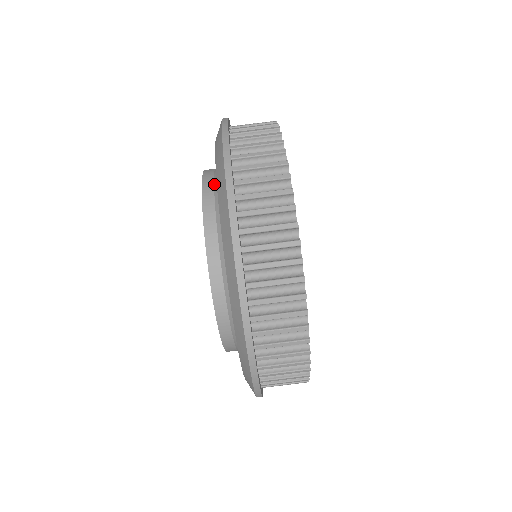
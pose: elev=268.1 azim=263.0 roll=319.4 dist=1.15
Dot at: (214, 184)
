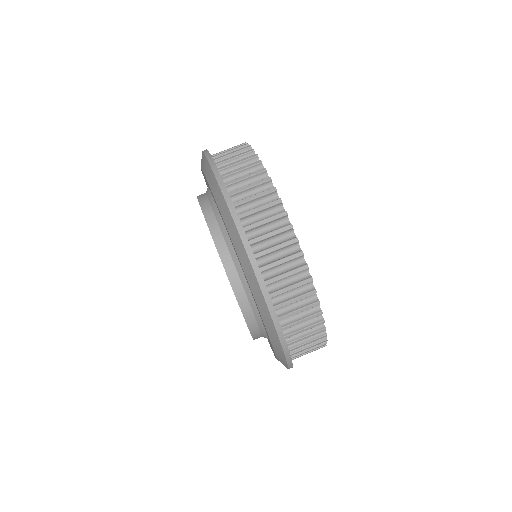
Dot at: (206, 194)
